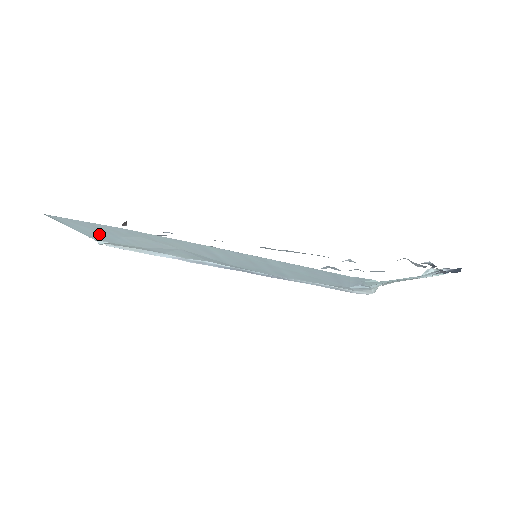
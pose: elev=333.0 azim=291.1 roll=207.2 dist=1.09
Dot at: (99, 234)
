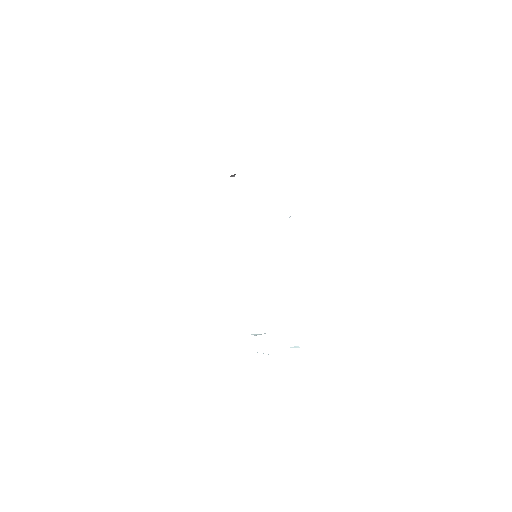
Dot at: occluded
